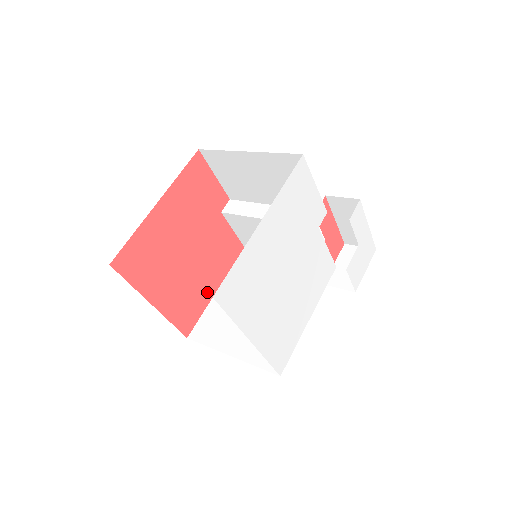
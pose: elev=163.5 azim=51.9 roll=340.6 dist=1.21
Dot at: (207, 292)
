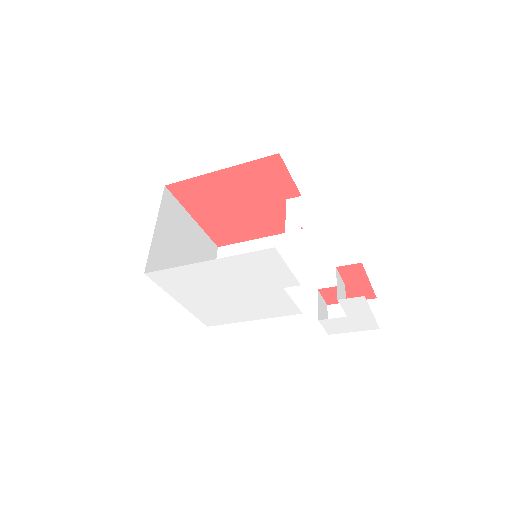
Dot at: (248, 235)
